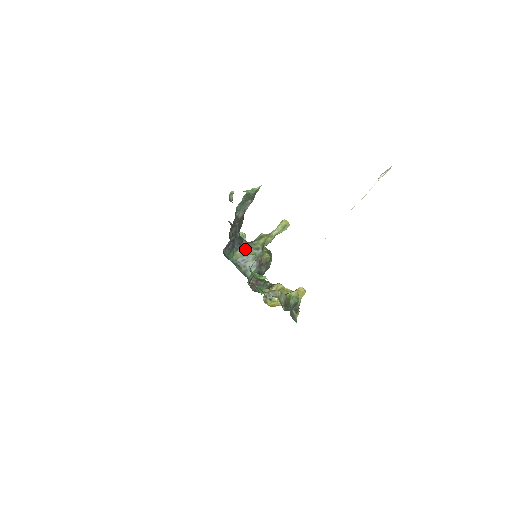
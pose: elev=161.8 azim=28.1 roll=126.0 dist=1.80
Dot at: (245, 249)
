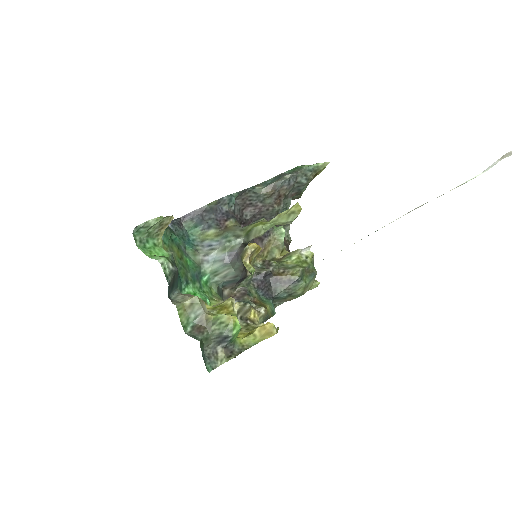
Dot at: (222, 231)
